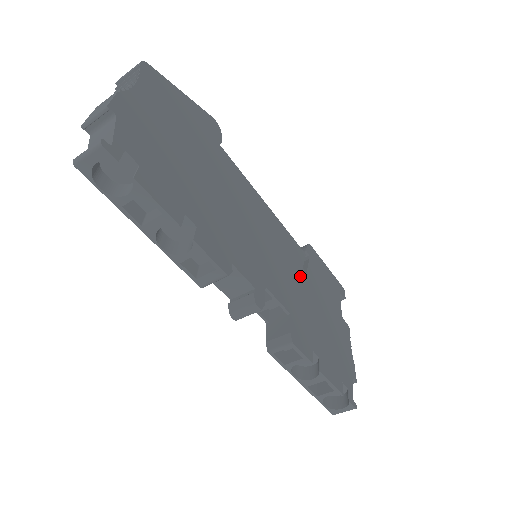
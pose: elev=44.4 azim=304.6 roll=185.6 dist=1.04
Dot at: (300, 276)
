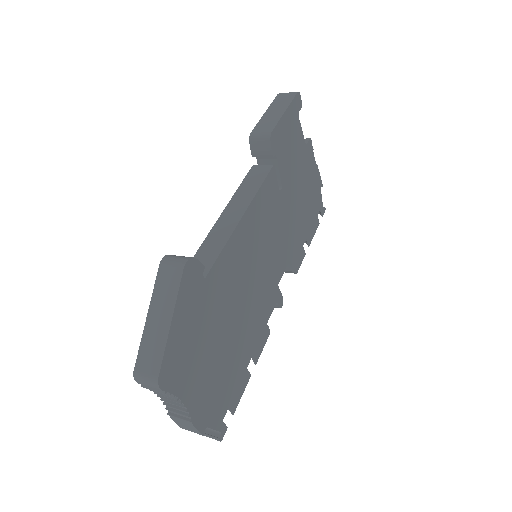
Dot at: (281, 207)
